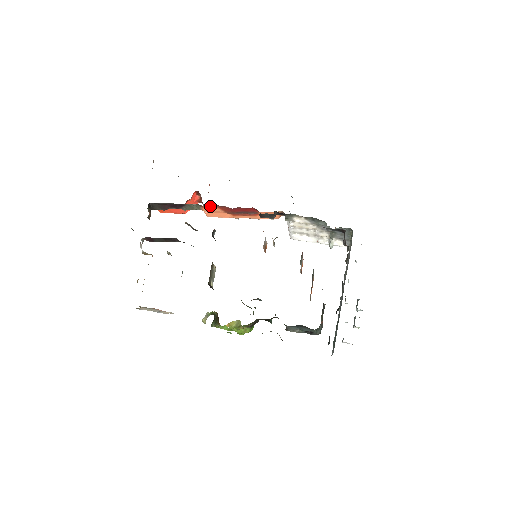
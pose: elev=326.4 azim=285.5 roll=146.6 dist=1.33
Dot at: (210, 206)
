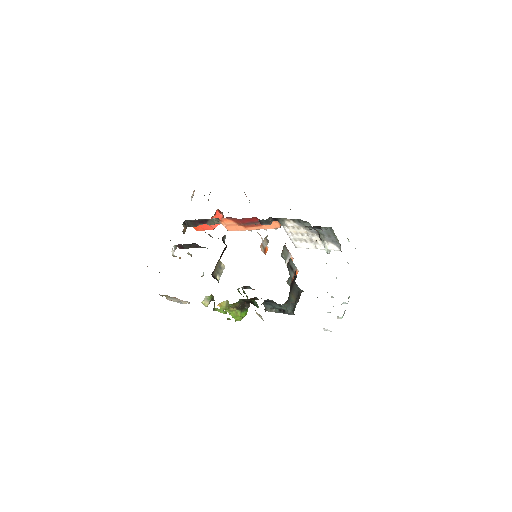
Dot at: (225, 219)
